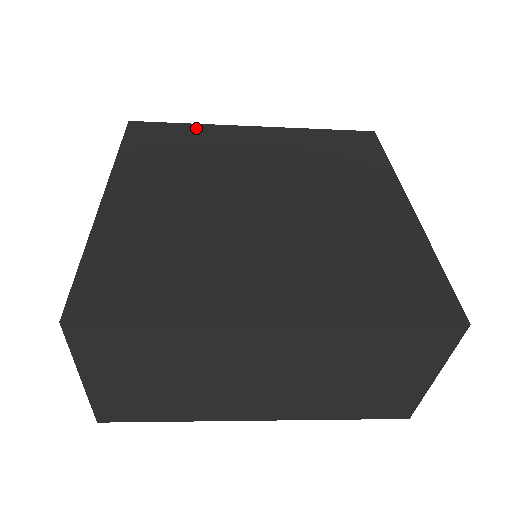
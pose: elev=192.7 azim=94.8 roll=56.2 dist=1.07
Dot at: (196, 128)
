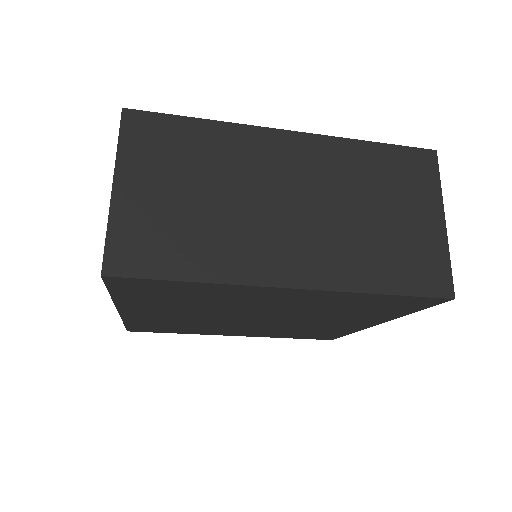
Dot at: occluded
